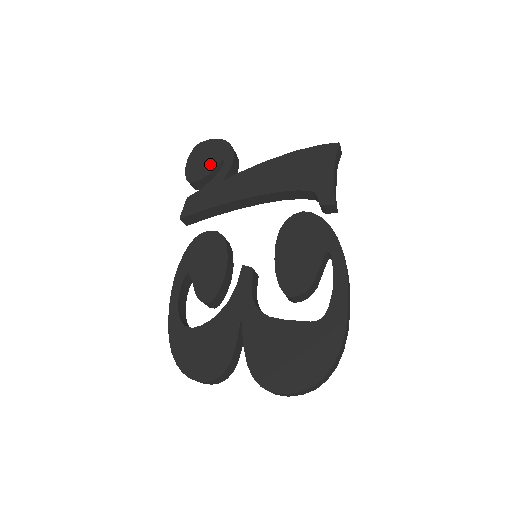
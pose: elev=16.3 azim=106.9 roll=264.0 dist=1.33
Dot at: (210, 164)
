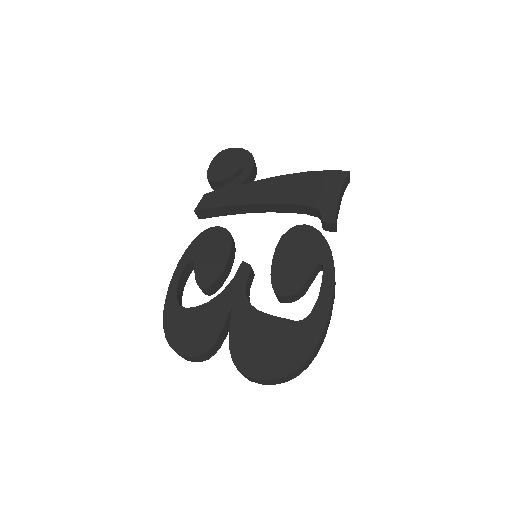
Dot at: (231, 169)
